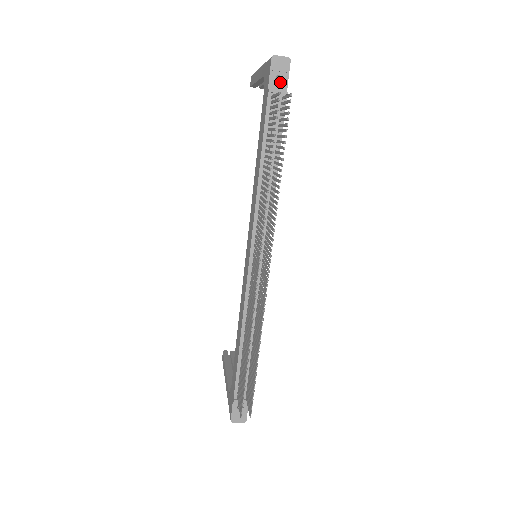
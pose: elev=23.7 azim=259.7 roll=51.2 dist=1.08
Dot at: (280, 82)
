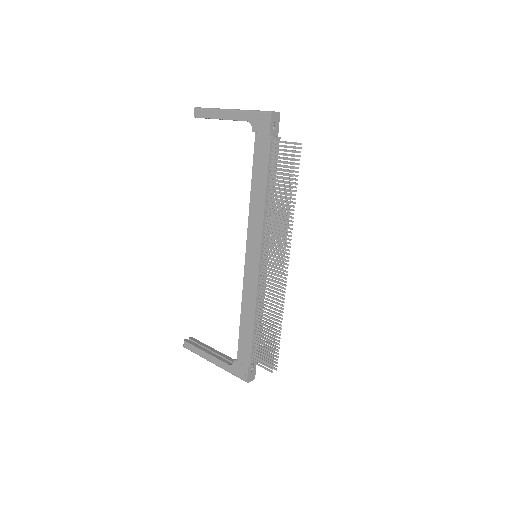
Dot at: (275, 130)
